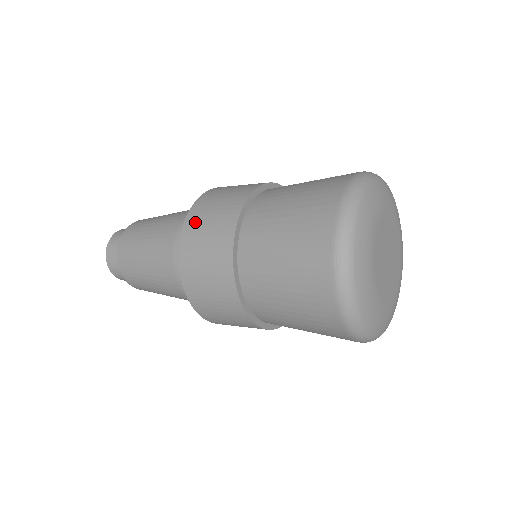
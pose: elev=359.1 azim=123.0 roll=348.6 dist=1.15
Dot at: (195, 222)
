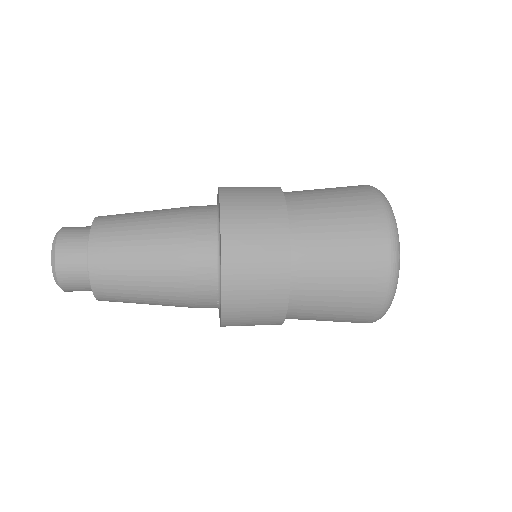
Dot at: (237, 259)
